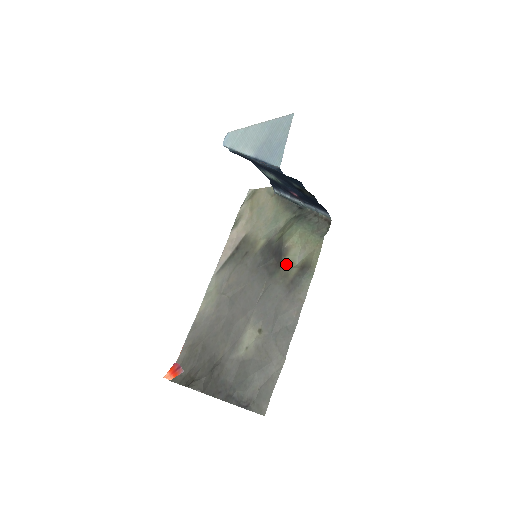
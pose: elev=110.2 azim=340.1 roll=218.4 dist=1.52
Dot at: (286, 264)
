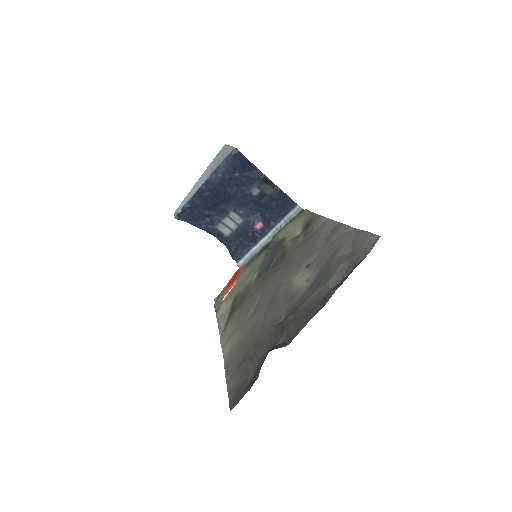
Dot at: (289, 241)
